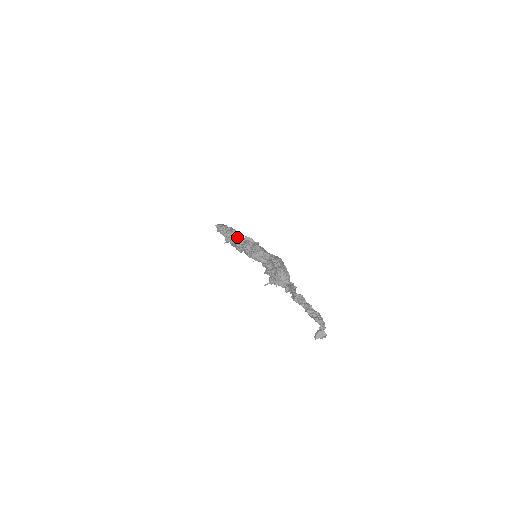
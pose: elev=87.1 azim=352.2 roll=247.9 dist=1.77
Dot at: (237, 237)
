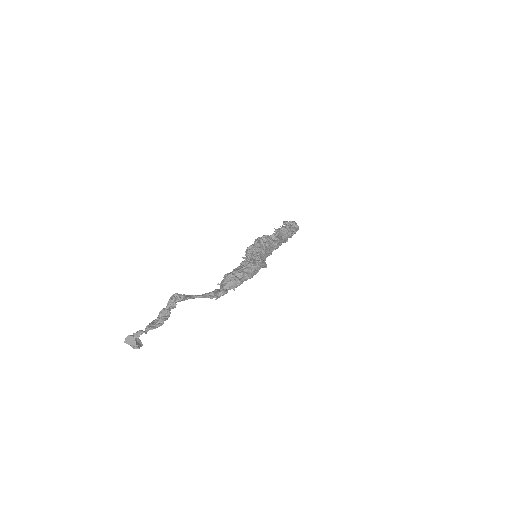
Dot at: (275, 234)
